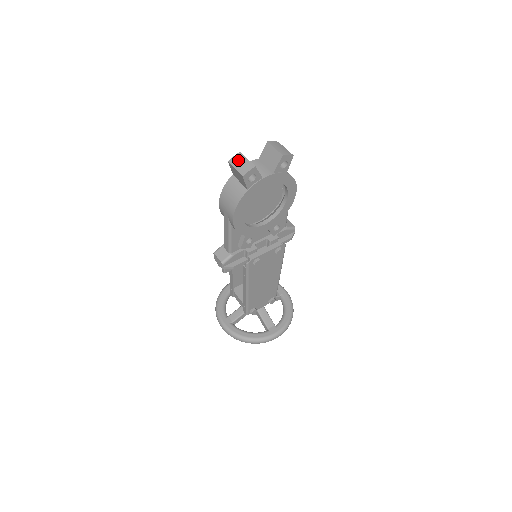
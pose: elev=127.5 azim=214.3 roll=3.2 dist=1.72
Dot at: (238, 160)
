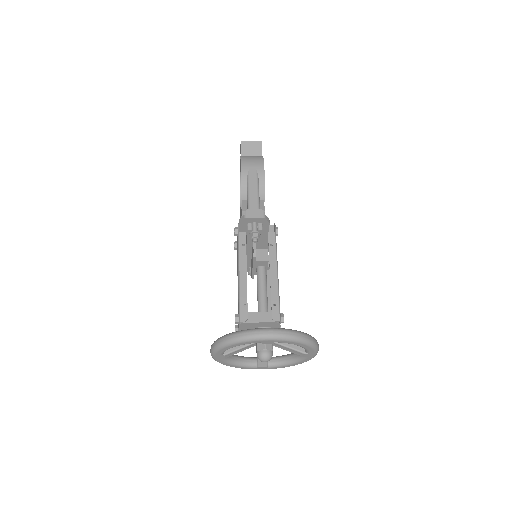
Dot at: occluded
